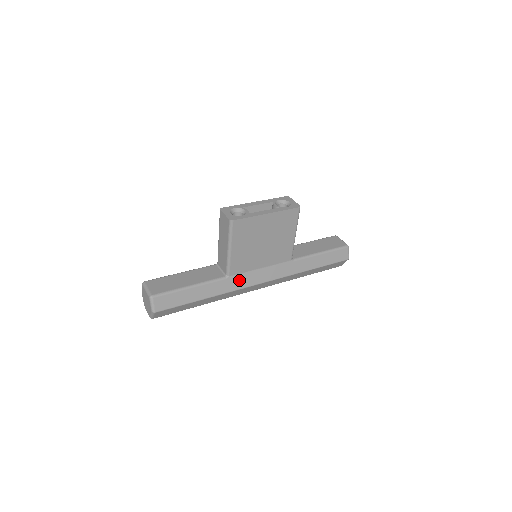
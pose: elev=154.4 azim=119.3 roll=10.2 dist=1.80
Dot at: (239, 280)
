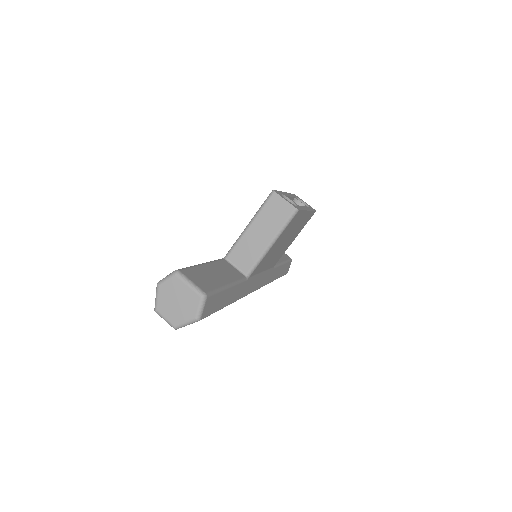
Dot at: (250, 283)
